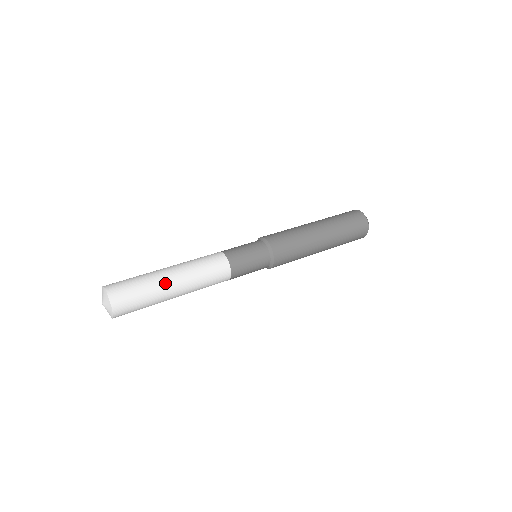
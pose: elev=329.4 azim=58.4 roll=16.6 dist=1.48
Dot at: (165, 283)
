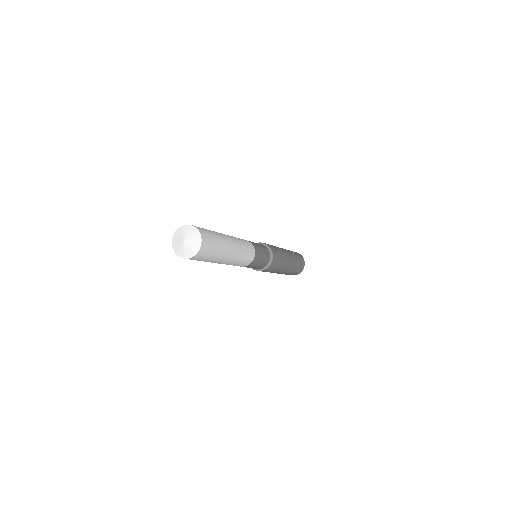
Dot at: (227, 252)
